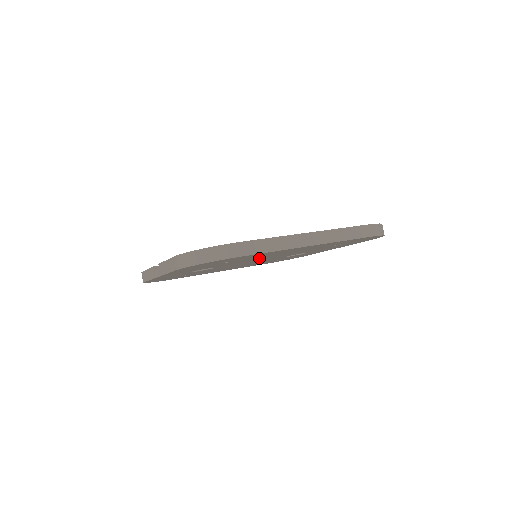
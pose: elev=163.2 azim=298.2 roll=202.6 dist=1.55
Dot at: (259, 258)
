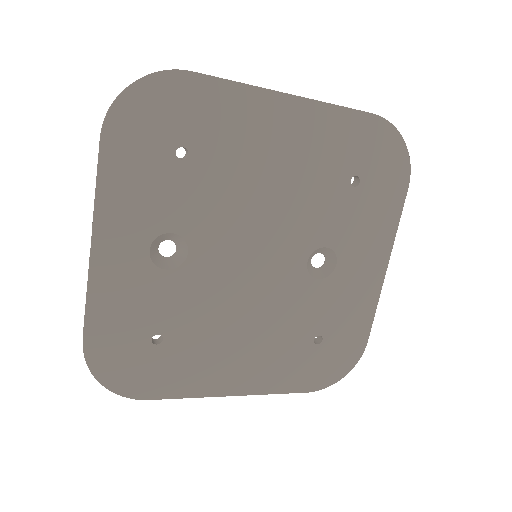
Dot at: (243, 193)
